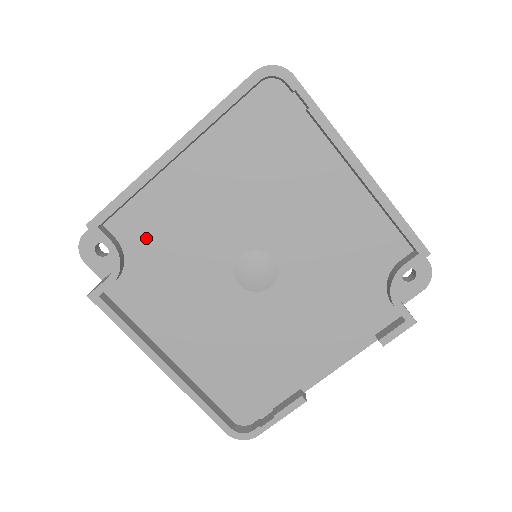
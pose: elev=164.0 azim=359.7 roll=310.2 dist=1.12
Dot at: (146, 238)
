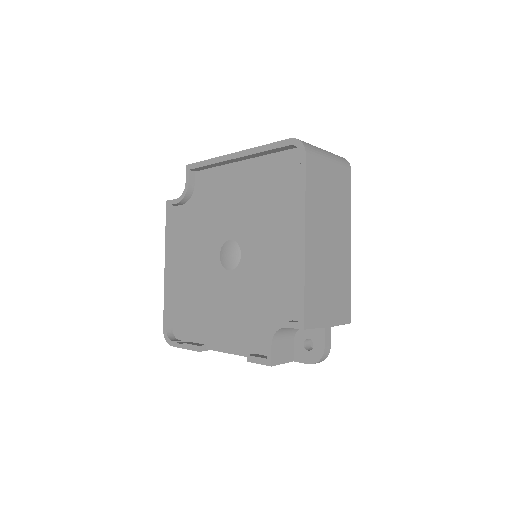
Dot at: (204, 193)
